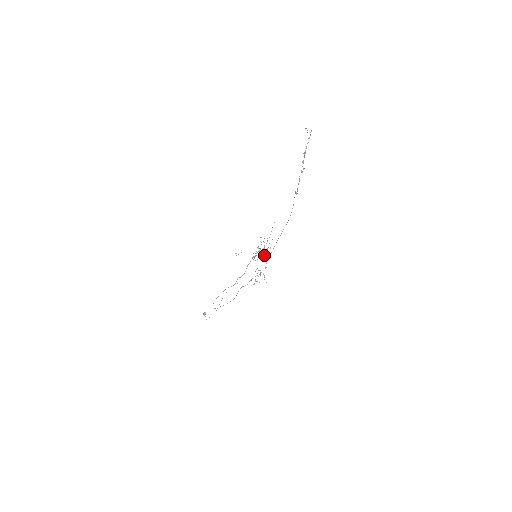
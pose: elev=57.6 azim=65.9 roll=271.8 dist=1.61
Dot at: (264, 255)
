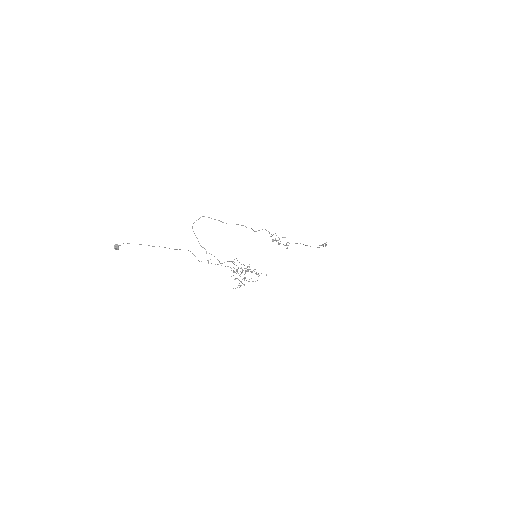
Dot at: occluded
